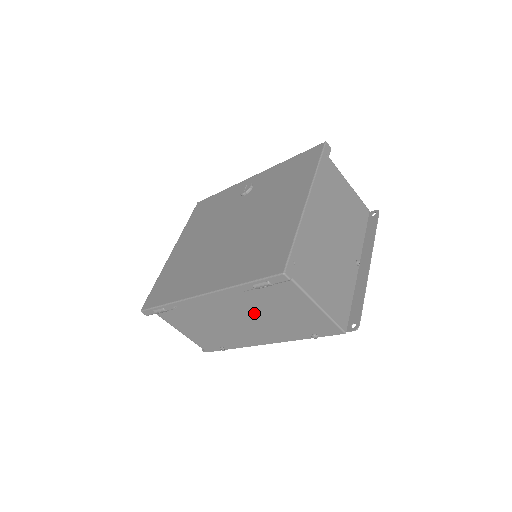
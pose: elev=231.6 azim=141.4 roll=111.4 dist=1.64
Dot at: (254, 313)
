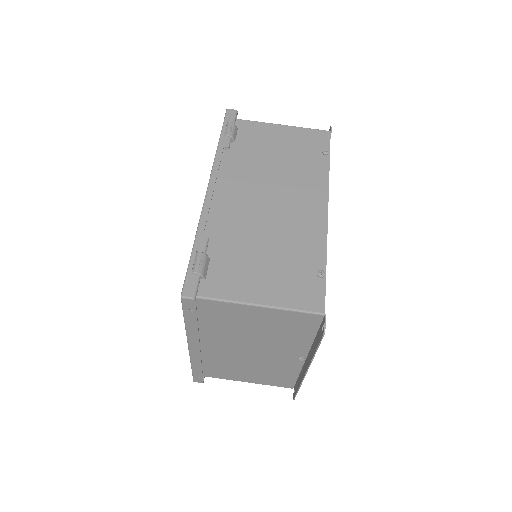
Dot at: (267, 177)
